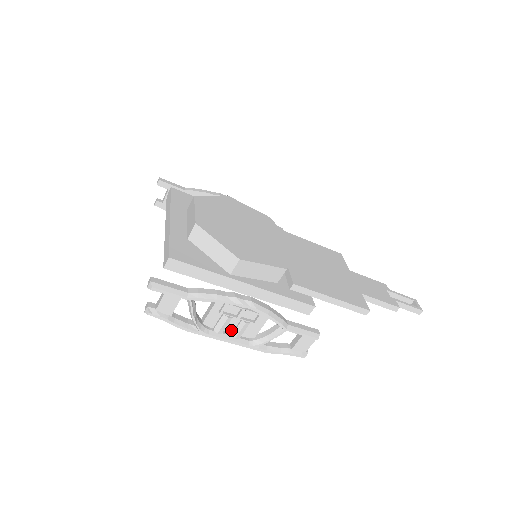
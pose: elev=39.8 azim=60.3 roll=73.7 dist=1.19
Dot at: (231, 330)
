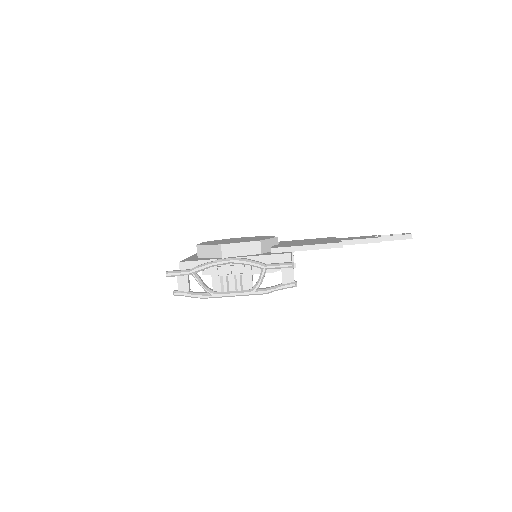
Dot at: (234, 288)
